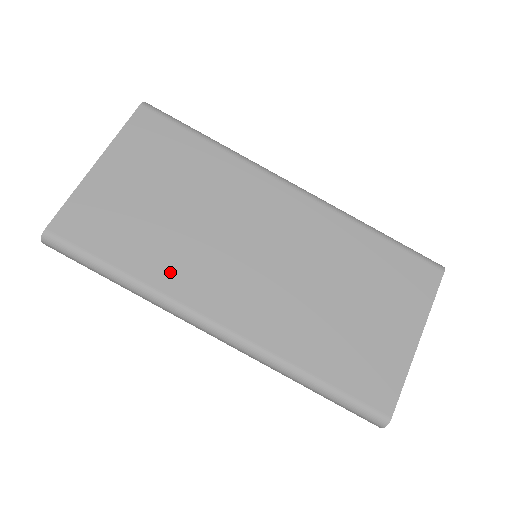
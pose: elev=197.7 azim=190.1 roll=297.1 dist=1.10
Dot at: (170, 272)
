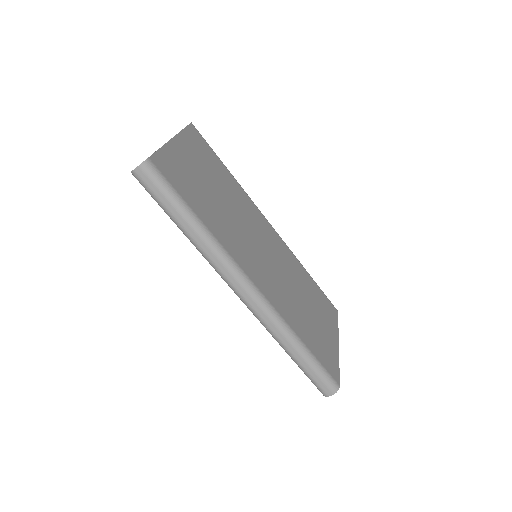
Dot at: (224, 235)
